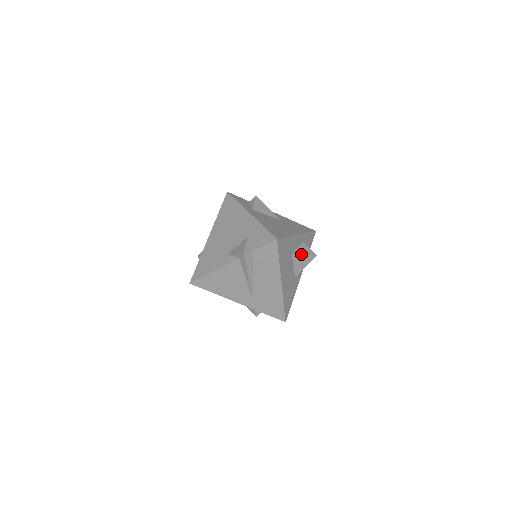
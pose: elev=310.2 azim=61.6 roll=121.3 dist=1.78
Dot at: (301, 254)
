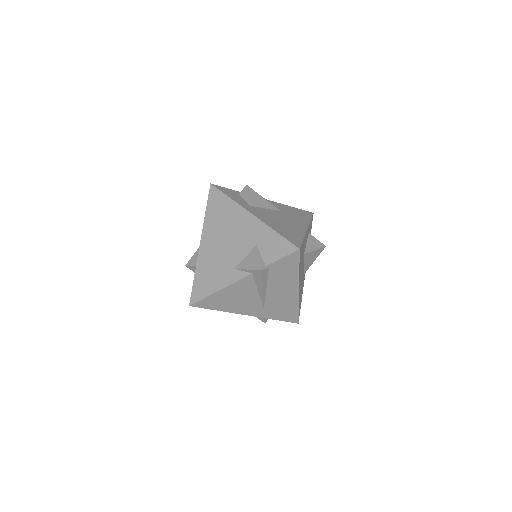
Dot at: (312, 250)
